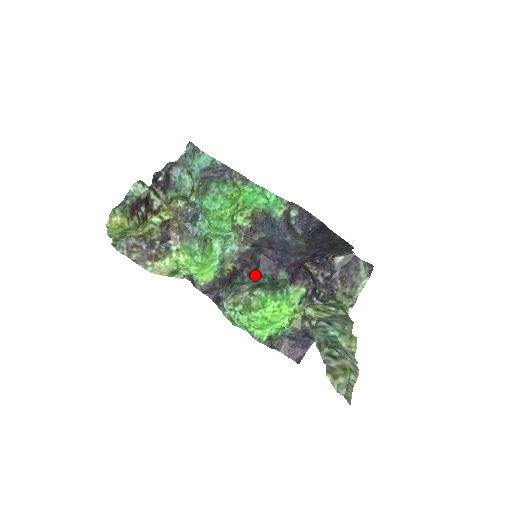
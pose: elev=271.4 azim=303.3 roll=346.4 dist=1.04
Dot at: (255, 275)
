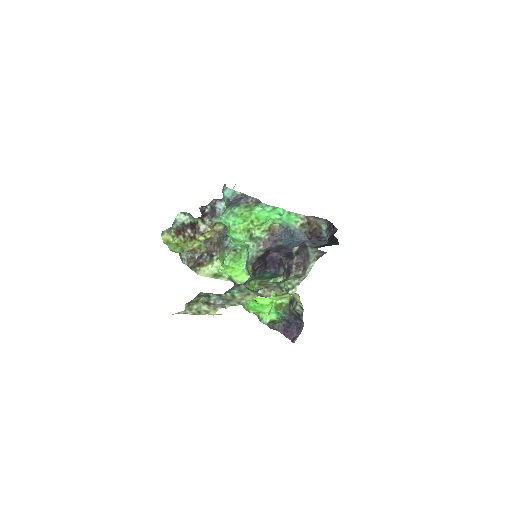
Dot at: (263, 272)
